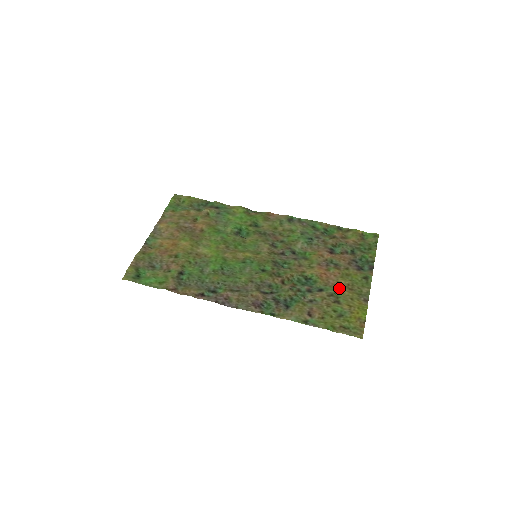
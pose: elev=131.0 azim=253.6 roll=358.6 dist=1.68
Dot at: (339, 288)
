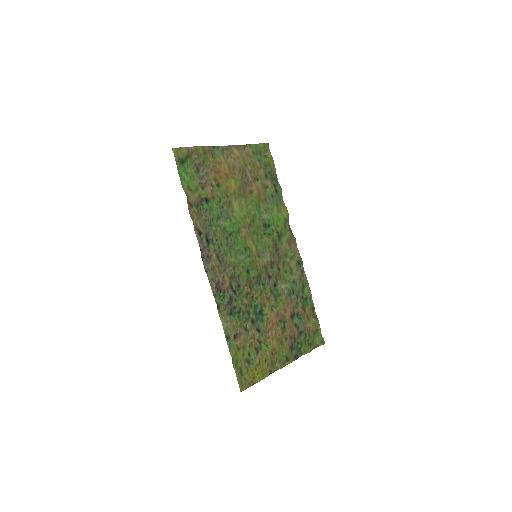
Dot at: (268, 344)
